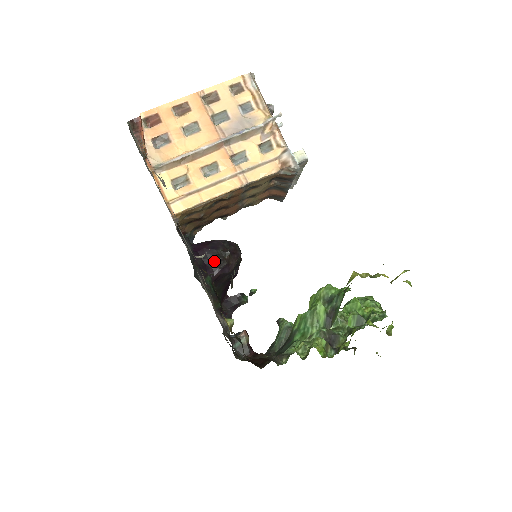
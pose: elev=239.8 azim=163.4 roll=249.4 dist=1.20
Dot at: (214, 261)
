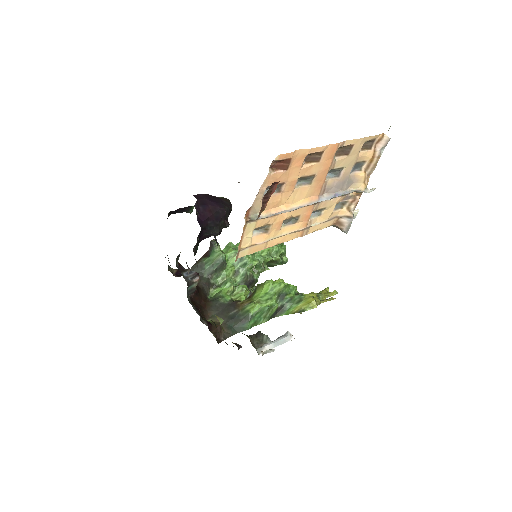
Dot at: (212, 231)
